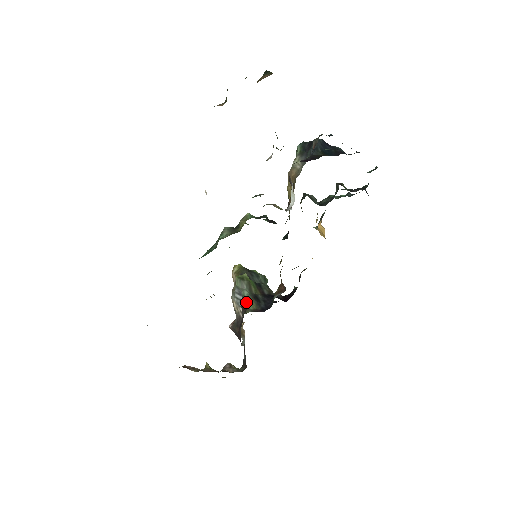
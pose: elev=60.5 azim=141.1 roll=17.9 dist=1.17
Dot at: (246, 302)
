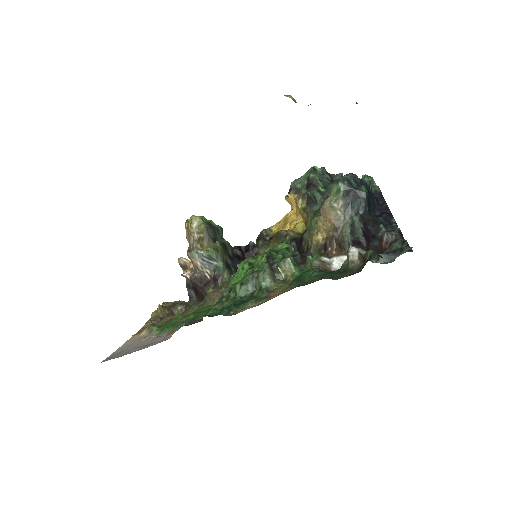
Dot at: (222, 274)
